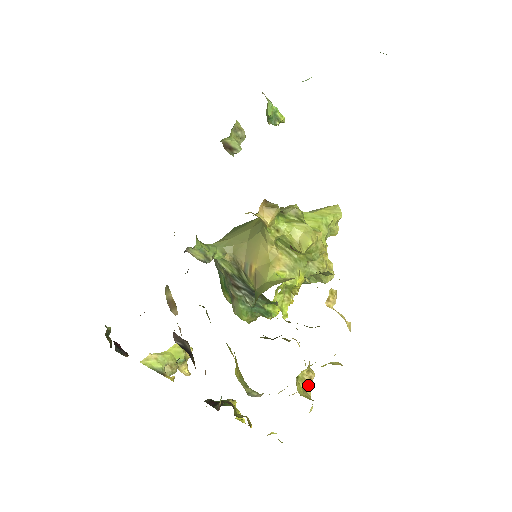
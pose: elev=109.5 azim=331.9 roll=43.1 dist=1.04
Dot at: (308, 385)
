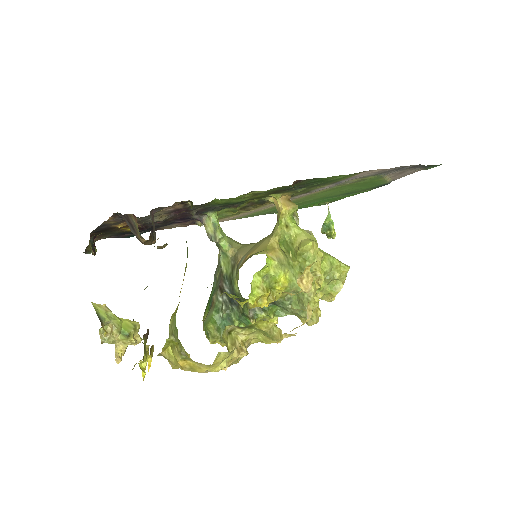
Dot at: (235, 349)
